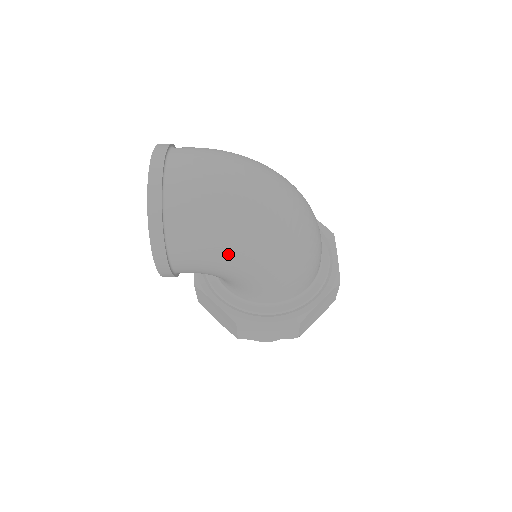
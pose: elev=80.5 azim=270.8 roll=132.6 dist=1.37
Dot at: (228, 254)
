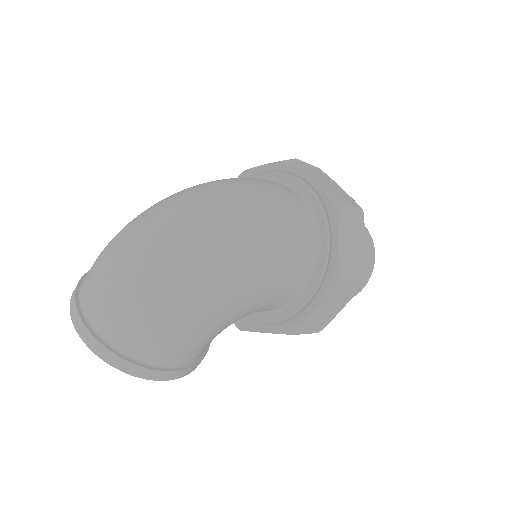
Dot at: (197, 320)
